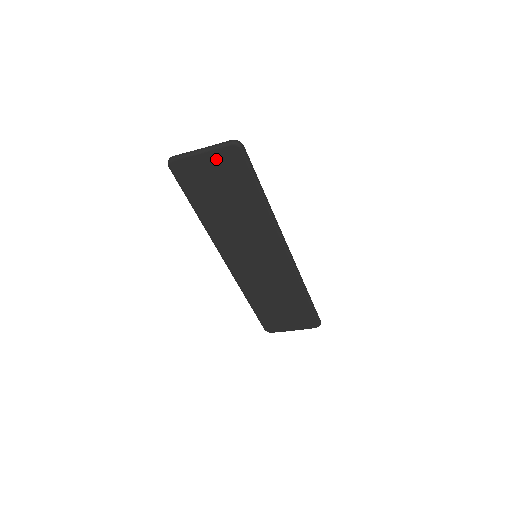
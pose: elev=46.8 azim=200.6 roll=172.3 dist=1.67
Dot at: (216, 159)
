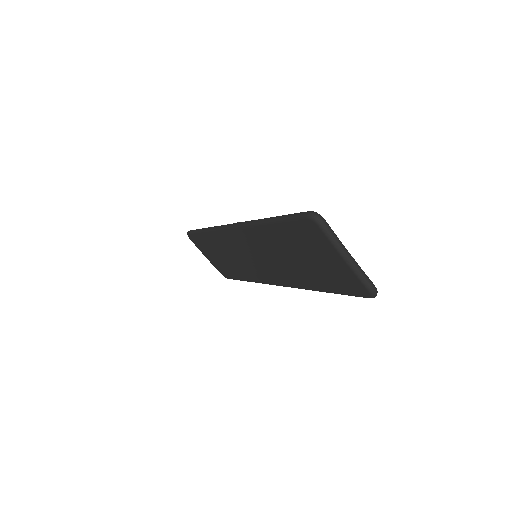
Dot at: (344, 271)
